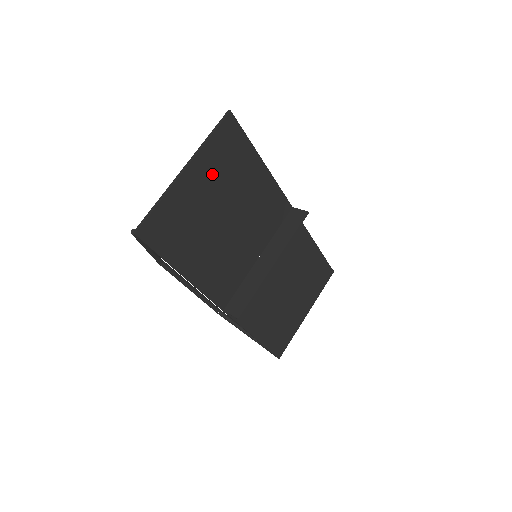
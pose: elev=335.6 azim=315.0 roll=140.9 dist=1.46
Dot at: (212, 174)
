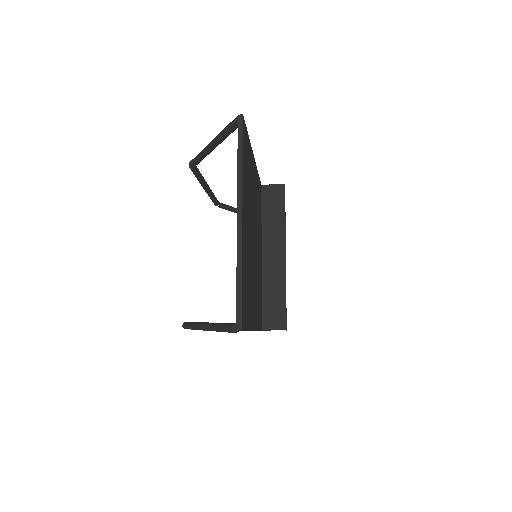
Dot at: (247, 203)
